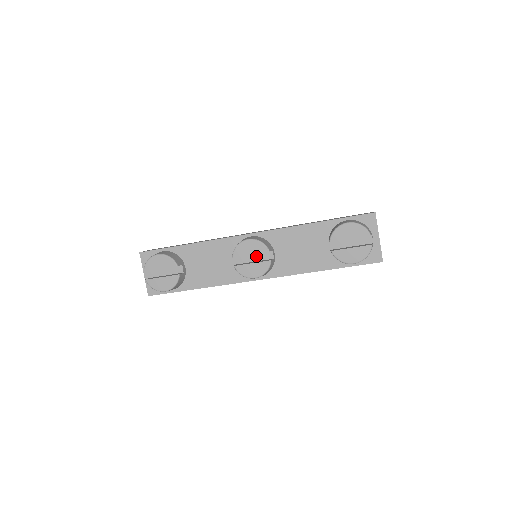
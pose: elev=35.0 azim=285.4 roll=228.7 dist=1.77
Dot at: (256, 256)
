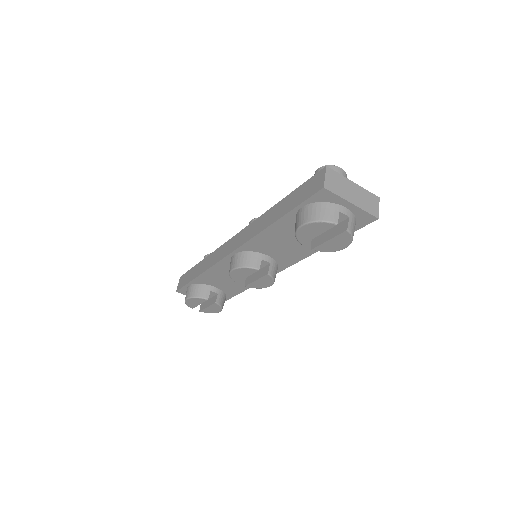
Dot at: occluded
